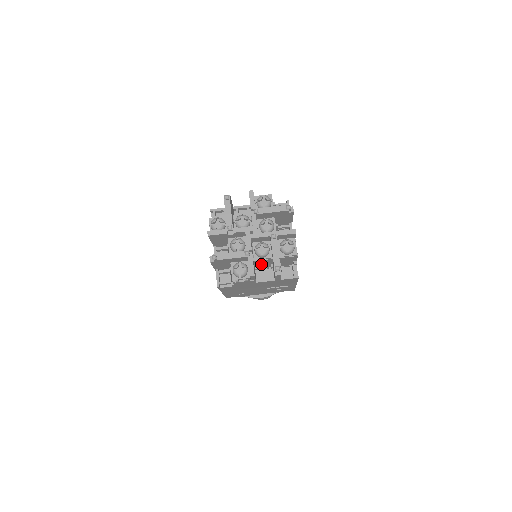
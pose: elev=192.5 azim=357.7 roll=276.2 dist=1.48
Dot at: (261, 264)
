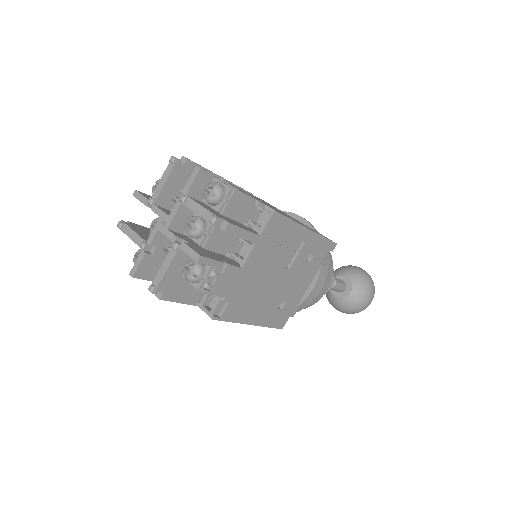
Dot at: (227, 246)
